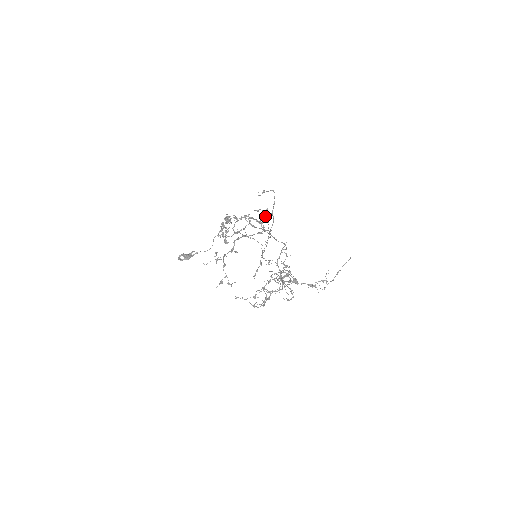
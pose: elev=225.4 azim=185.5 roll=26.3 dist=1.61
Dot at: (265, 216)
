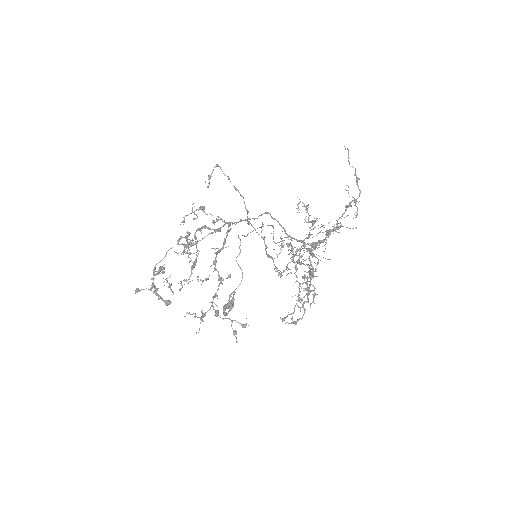
Dot at: (196, 218)
